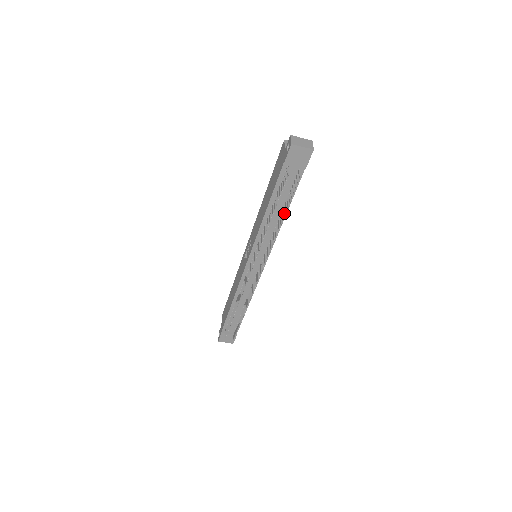
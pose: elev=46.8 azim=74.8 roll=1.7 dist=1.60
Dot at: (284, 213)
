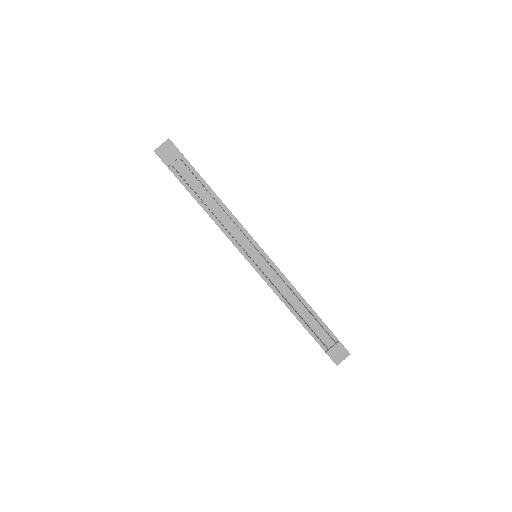
Dot at: occluded
